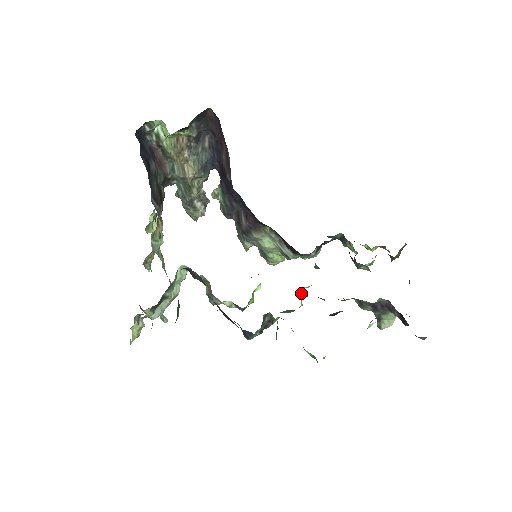
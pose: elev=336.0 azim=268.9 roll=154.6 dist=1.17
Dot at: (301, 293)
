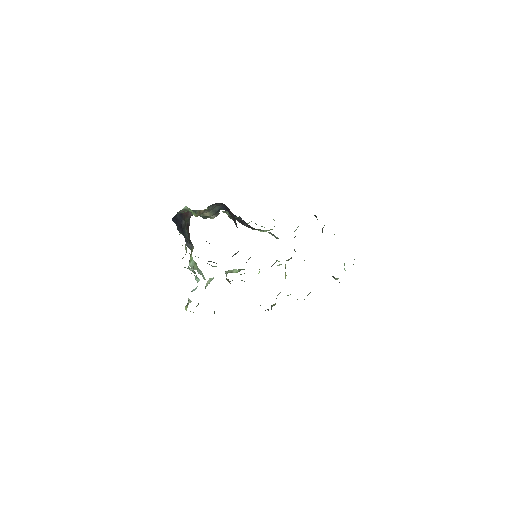
Dot at: (285, 266)
